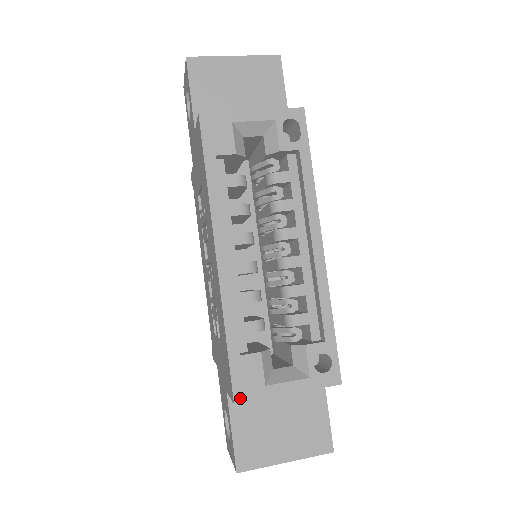
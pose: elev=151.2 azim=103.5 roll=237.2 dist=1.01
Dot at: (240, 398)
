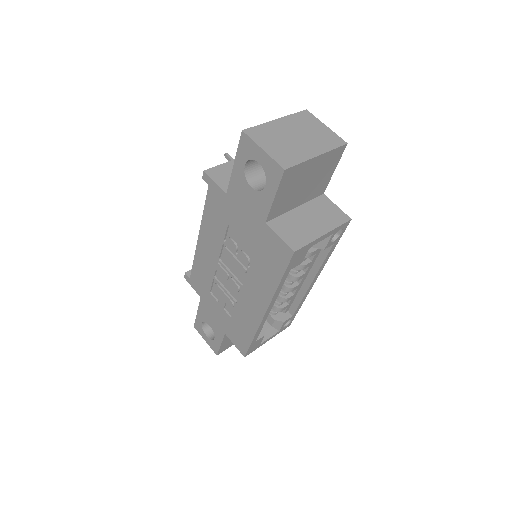
Dot at: (248, 354)
